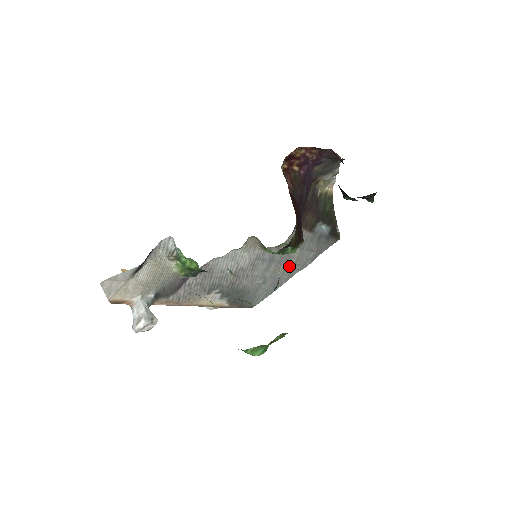
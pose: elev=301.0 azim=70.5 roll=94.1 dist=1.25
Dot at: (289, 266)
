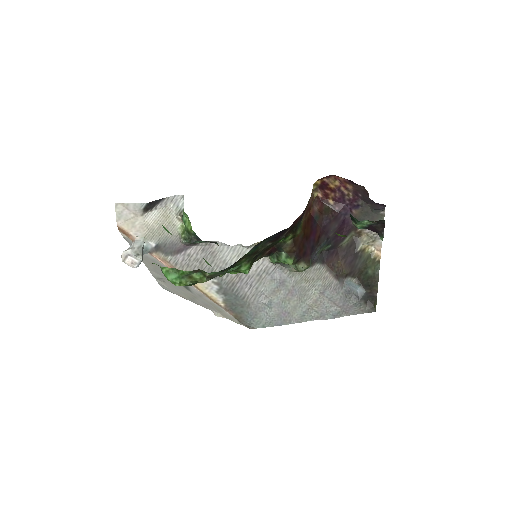
Dot at: (303, 305)
